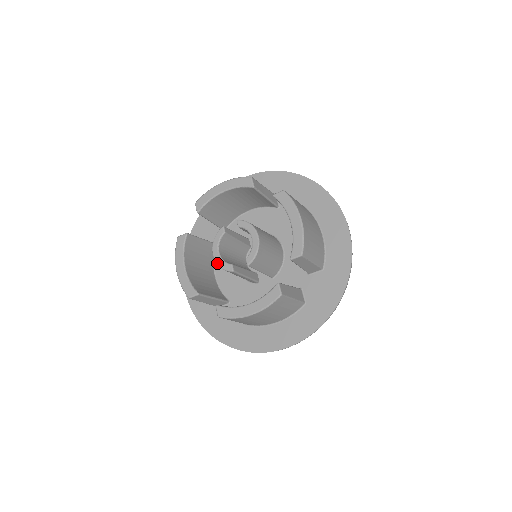
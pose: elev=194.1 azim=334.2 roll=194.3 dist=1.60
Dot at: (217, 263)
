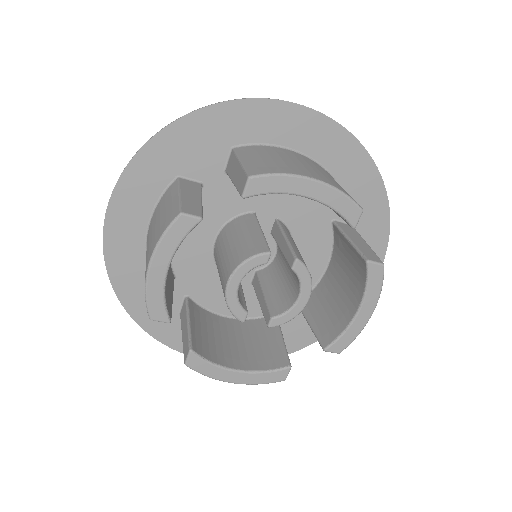
Dot at: (227, 300)
